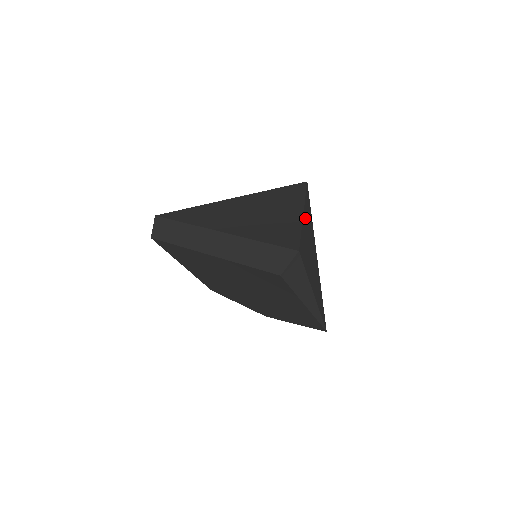
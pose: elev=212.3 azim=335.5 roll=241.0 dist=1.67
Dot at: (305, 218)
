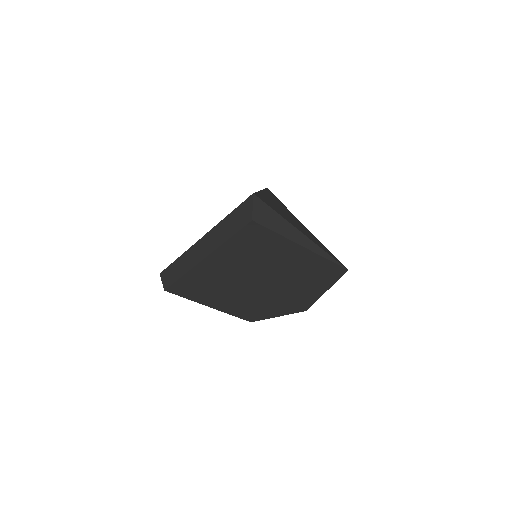
Dot at: occluded
